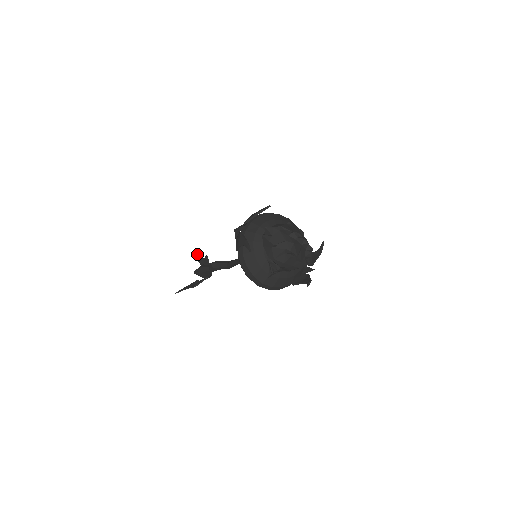
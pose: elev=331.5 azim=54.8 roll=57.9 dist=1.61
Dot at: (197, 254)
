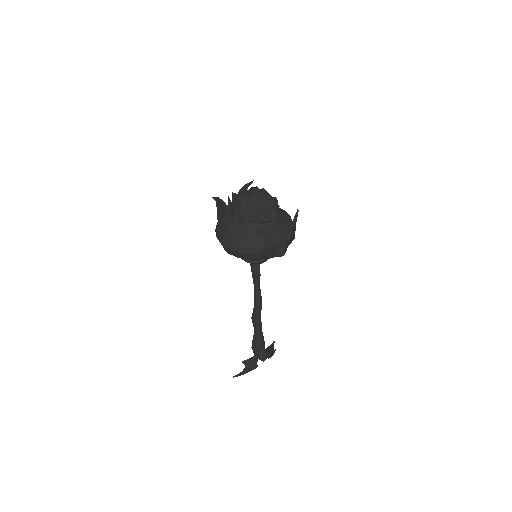
Dot at: occluded
